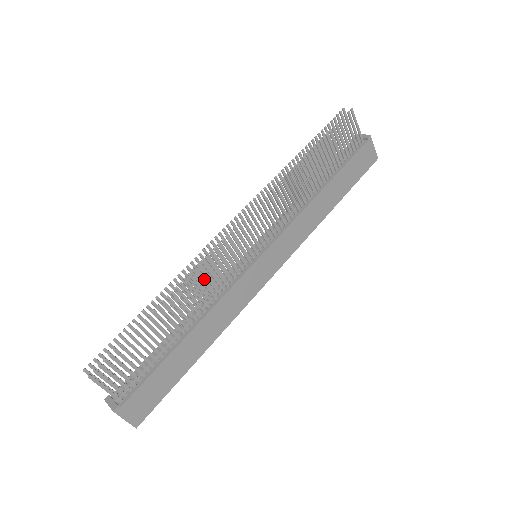
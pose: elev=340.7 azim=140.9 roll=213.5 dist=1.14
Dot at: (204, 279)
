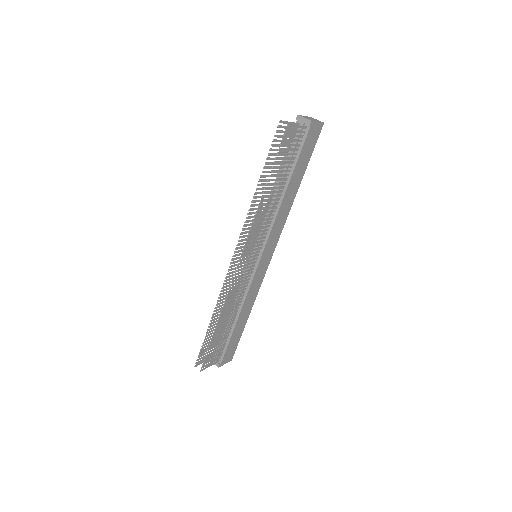
Dot at: occluded
